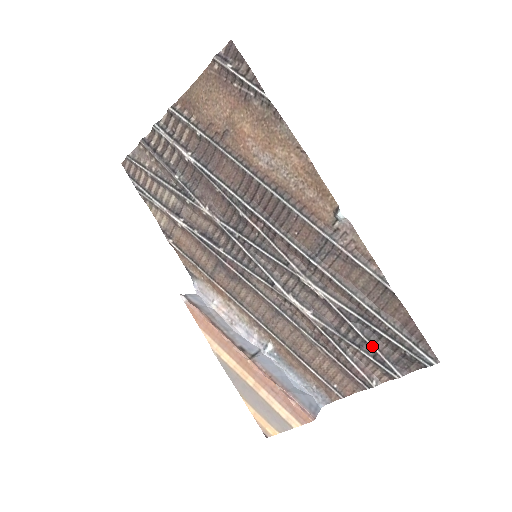
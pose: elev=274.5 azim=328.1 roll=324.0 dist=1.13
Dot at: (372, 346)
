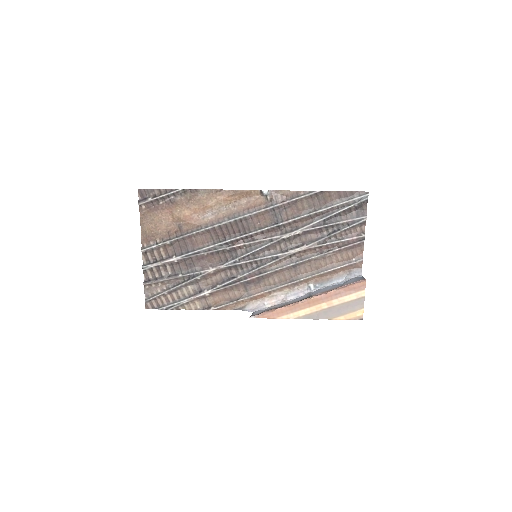
Dot at: (342, 222)
